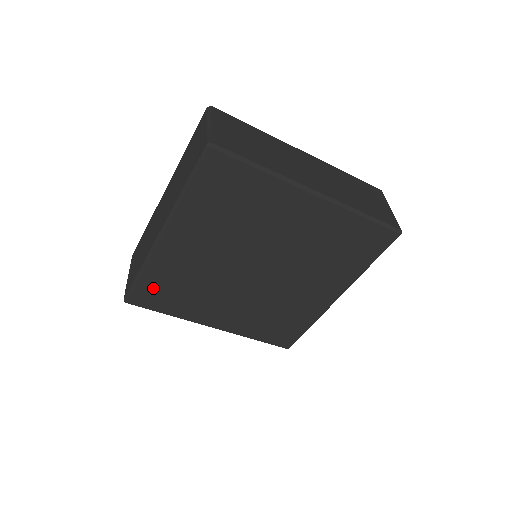
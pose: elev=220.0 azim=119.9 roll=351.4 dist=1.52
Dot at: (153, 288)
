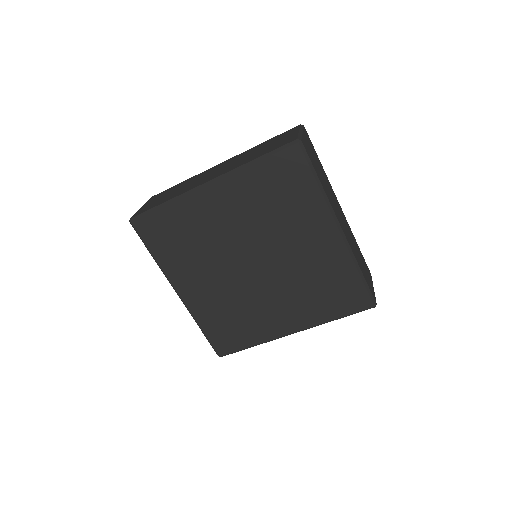
Dot at: (219, 333)
